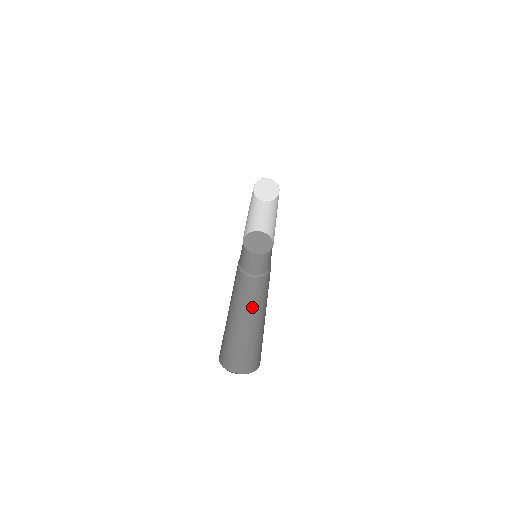
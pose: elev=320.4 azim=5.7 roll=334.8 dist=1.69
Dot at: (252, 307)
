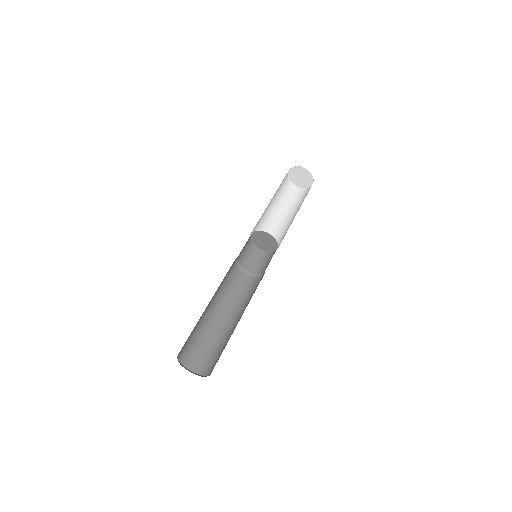
Dot at: (237, 308)
